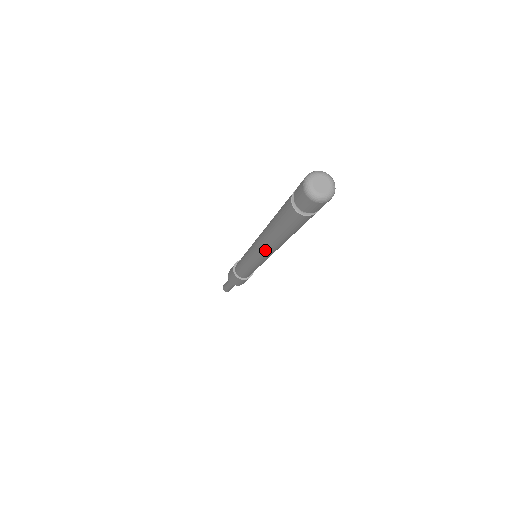
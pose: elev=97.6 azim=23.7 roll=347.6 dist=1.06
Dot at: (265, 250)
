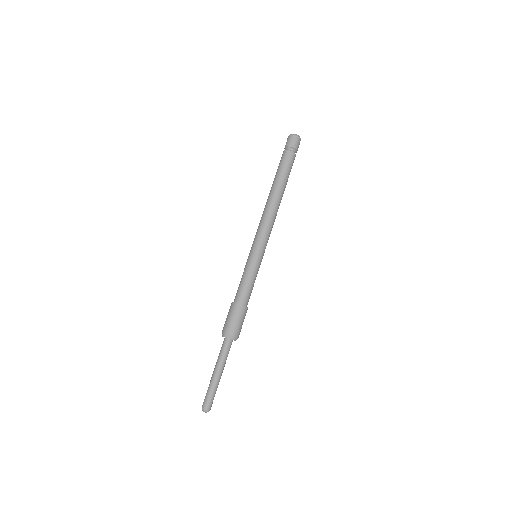
Dot at: (272, 215)
